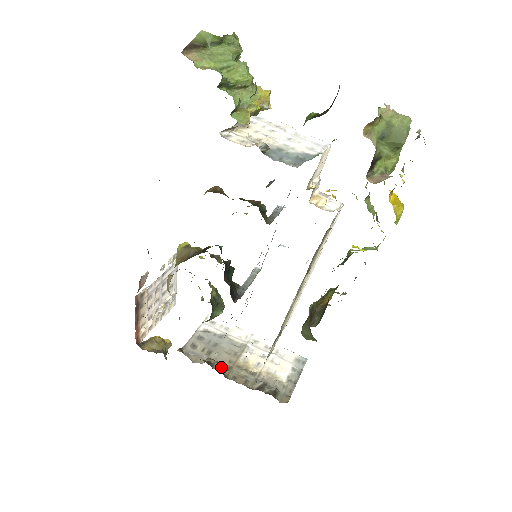
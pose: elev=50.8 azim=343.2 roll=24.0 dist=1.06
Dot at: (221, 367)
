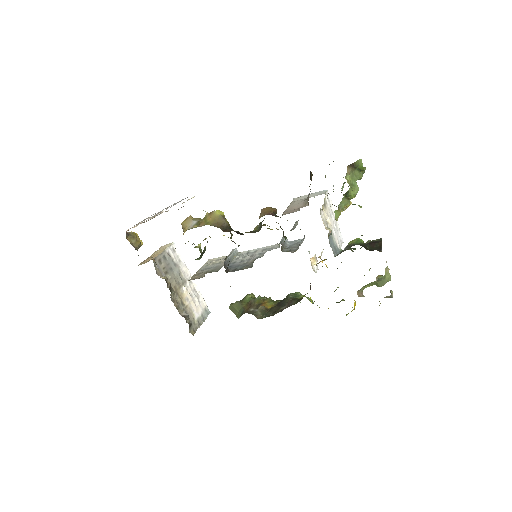
Dot at: (171, 289)
